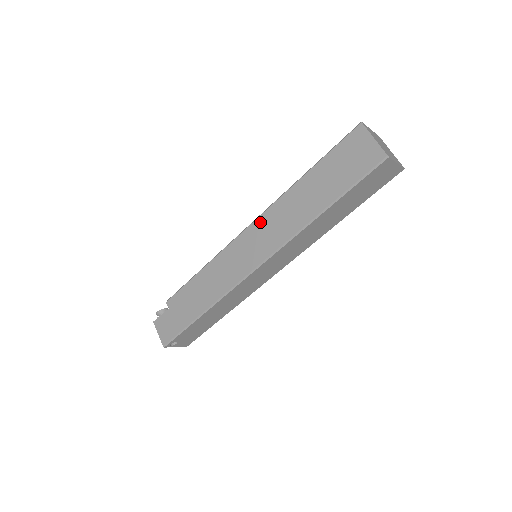
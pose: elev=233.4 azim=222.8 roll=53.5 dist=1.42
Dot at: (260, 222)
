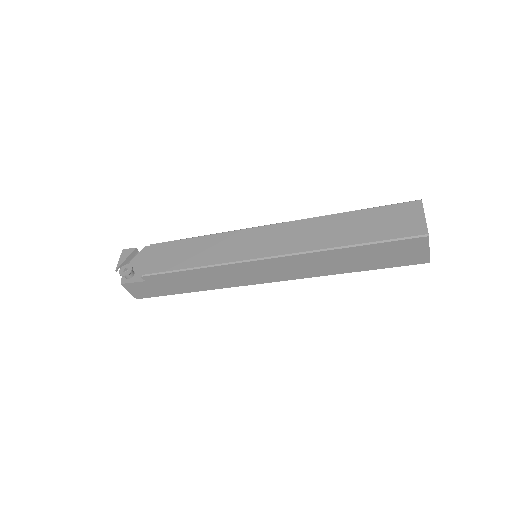
Dot at: (283, 261)
